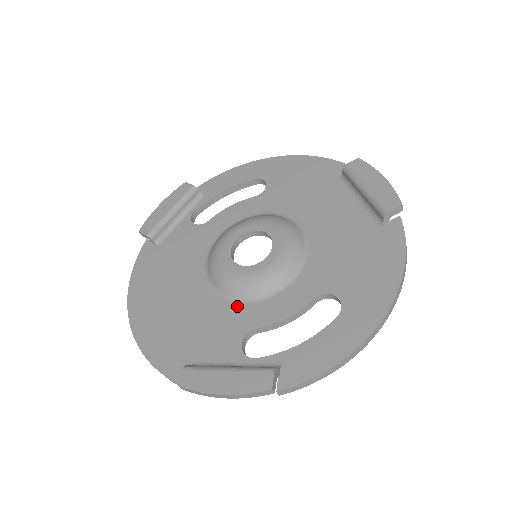
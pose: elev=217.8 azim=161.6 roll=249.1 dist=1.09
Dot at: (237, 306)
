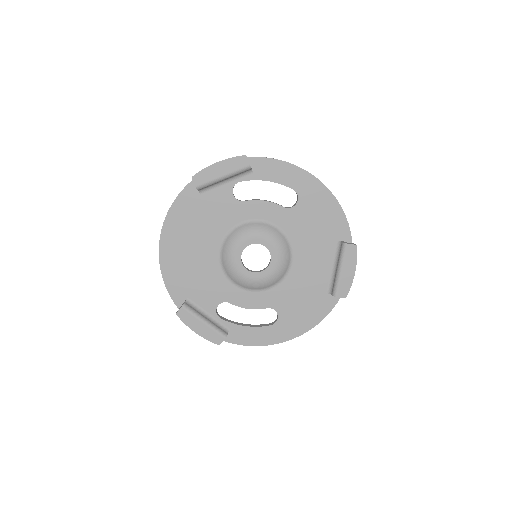
Dot at: (227, 283)
